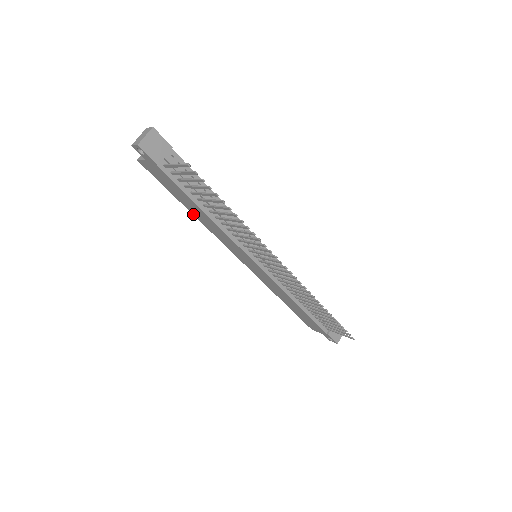
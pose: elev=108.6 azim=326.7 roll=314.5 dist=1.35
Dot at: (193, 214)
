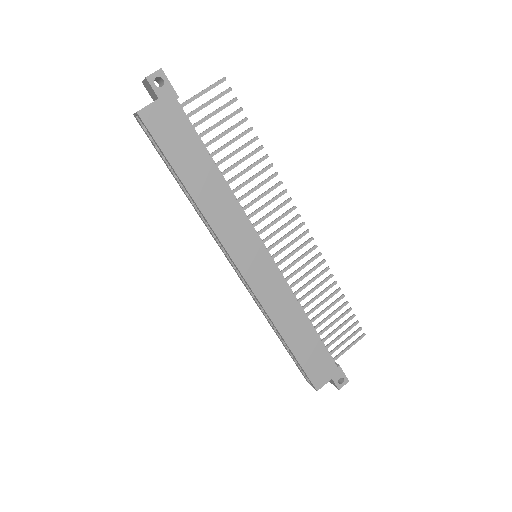
Dot at: (193, 197)
